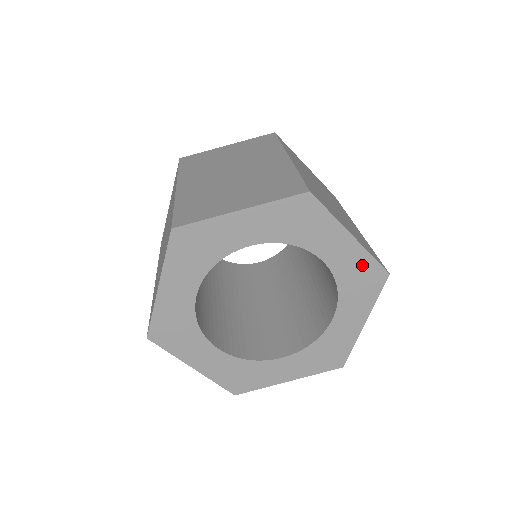
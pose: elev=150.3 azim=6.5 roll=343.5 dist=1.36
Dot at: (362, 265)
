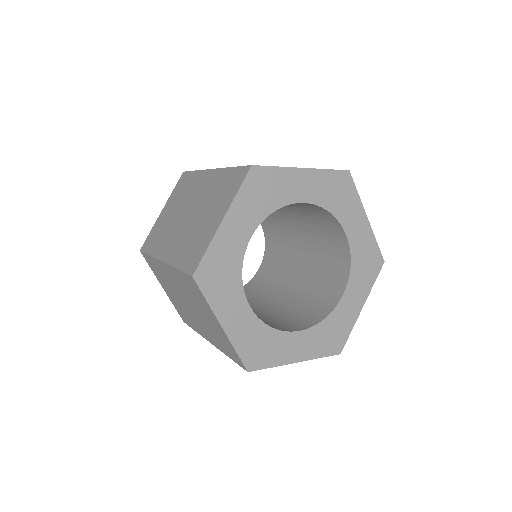
Dot at: (369, 247)
